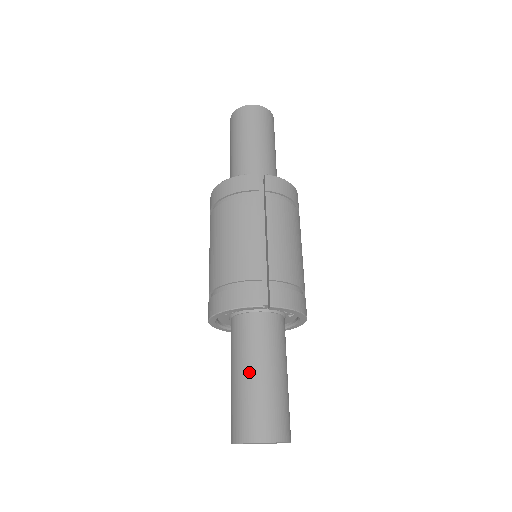
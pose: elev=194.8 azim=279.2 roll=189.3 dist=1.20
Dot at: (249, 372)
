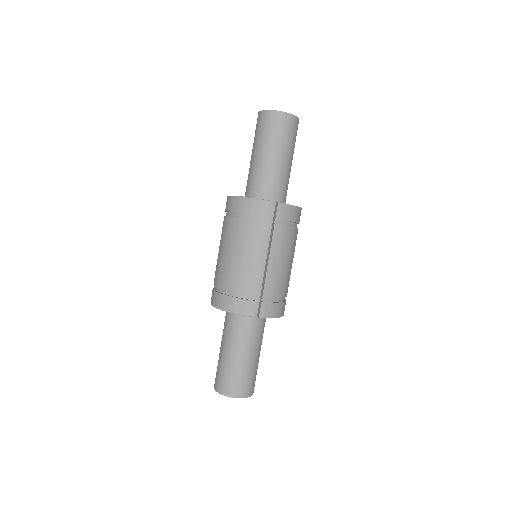
Dot at: (235, 352)
